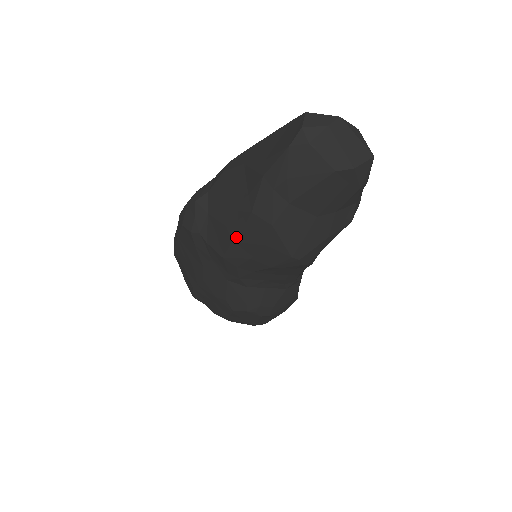
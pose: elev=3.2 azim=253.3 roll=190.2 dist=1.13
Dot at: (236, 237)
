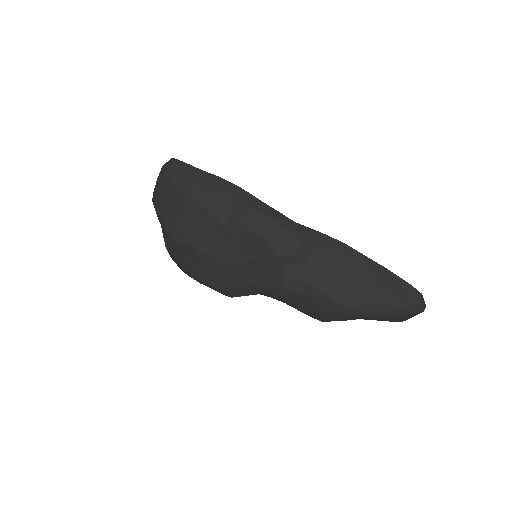
Dot at: (316, 299)
